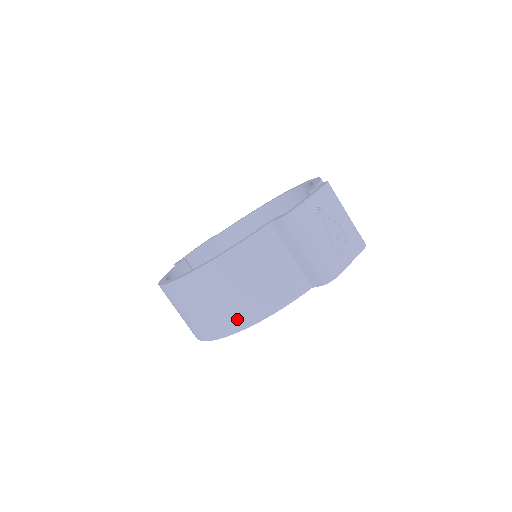
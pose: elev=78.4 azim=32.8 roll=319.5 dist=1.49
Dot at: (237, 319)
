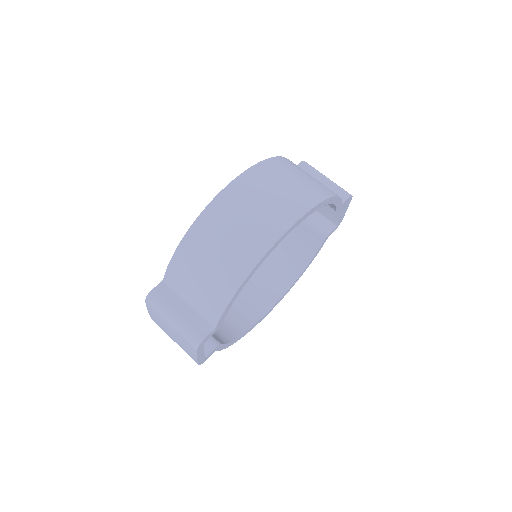
Dot at: (318, 191)
